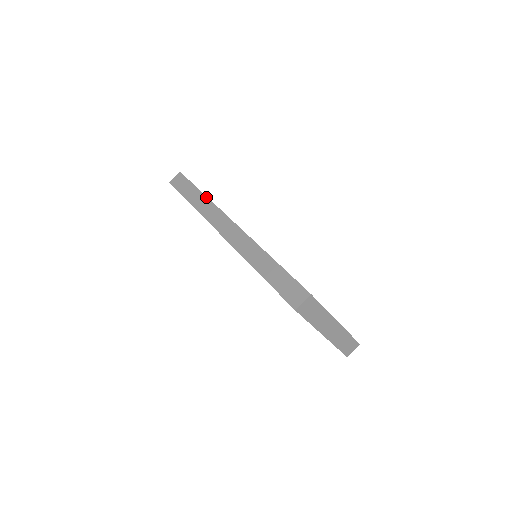
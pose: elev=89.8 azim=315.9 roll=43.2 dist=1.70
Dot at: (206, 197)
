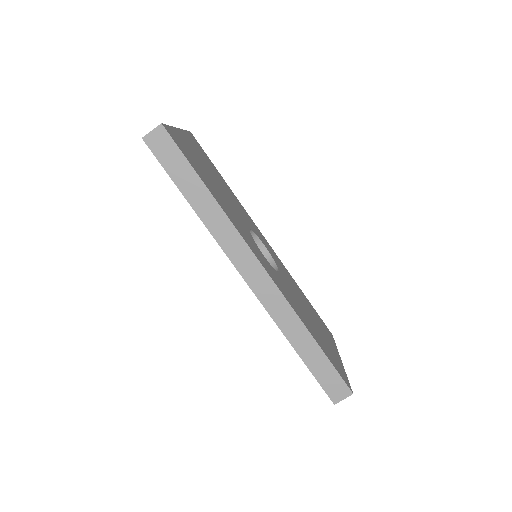
Dot at: (219, 207)
